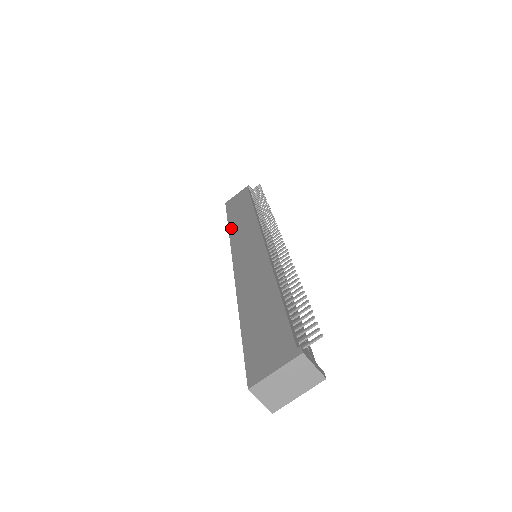
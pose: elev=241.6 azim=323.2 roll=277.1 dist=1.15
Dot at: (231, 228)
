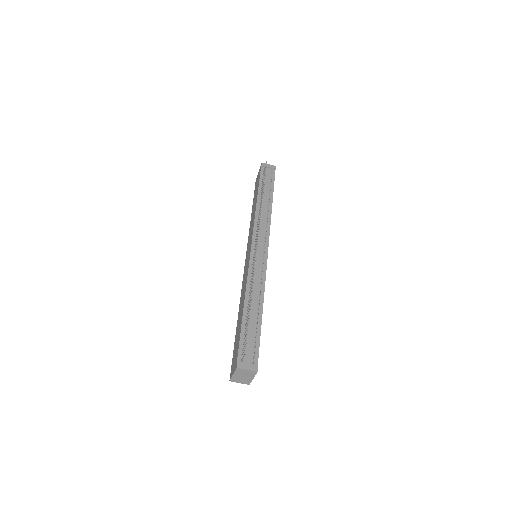
Dot at: (250, 222)
